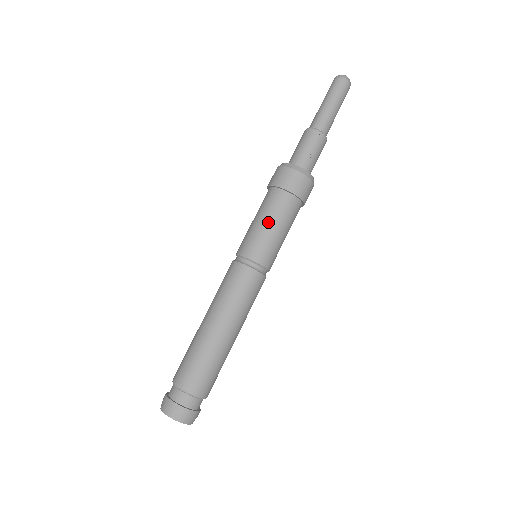
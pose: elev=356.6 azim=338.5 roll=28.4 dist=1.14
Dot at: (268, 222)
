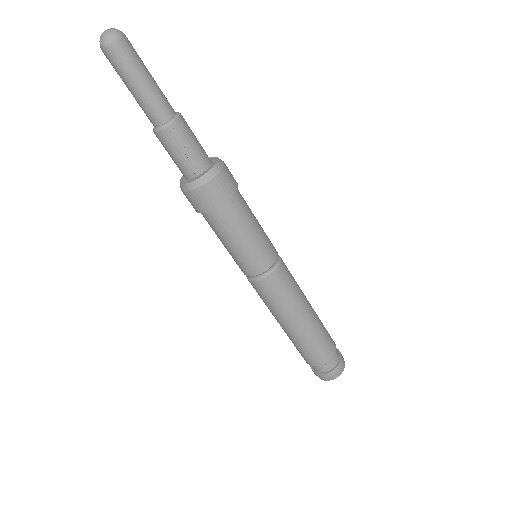
Dot at: (233, 242)
